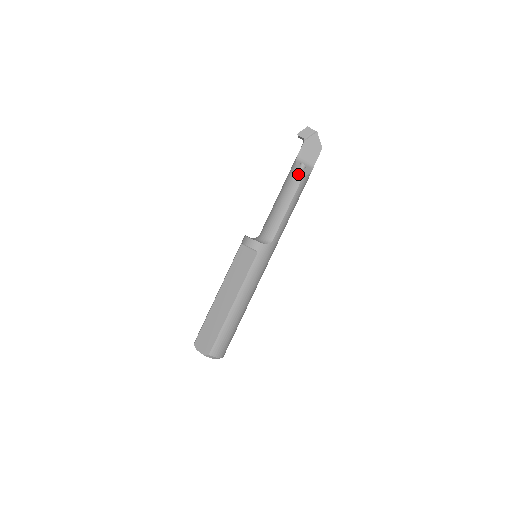
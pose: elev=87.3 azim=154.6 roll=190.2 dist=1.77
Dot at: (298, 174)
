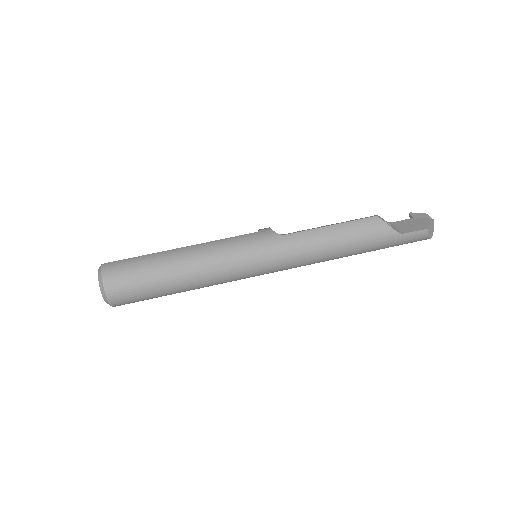
Dot at: occluded
